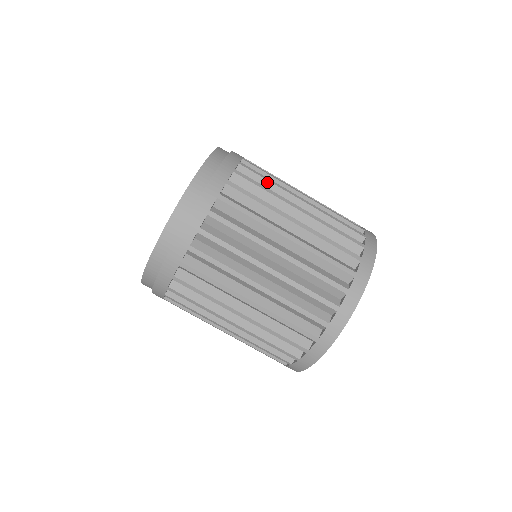
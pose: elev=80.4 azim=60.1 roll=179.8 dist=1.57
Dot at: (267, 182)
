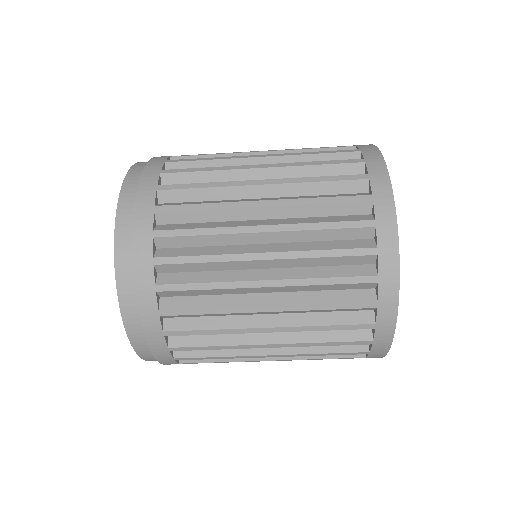
Dot at: (205, 291)
